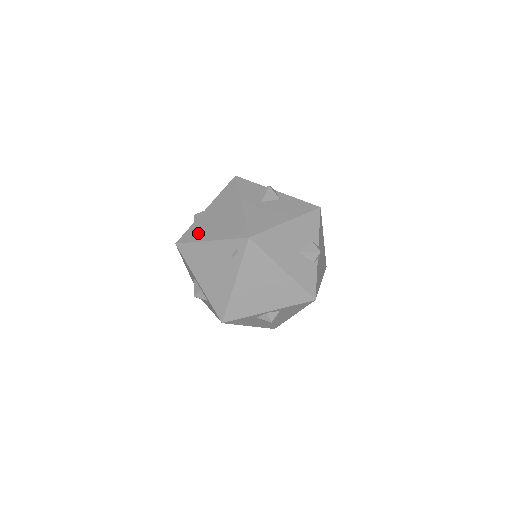
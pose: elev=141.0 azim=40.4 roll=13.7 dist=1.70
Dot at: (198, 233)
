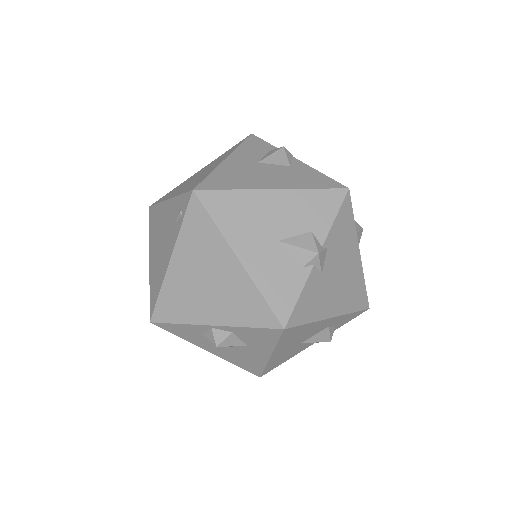
Dot at: (170, 193)
